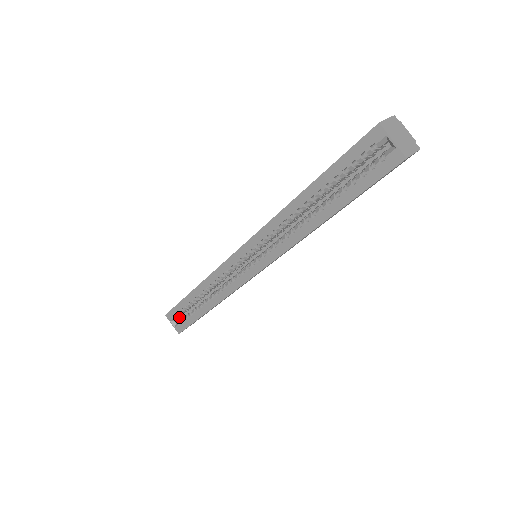
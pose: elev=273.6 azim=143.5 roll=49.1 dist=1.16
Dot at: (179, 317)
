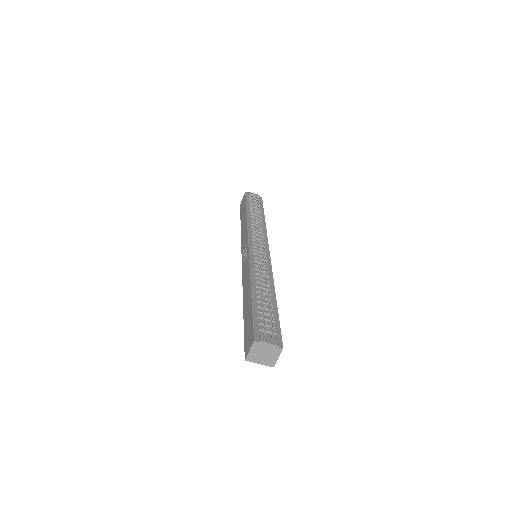
Dot at: occluded
